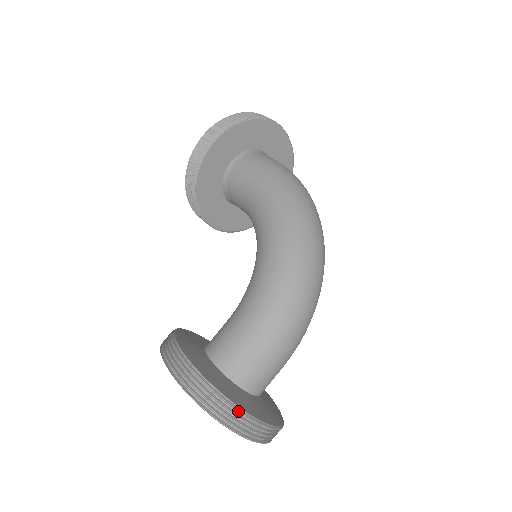
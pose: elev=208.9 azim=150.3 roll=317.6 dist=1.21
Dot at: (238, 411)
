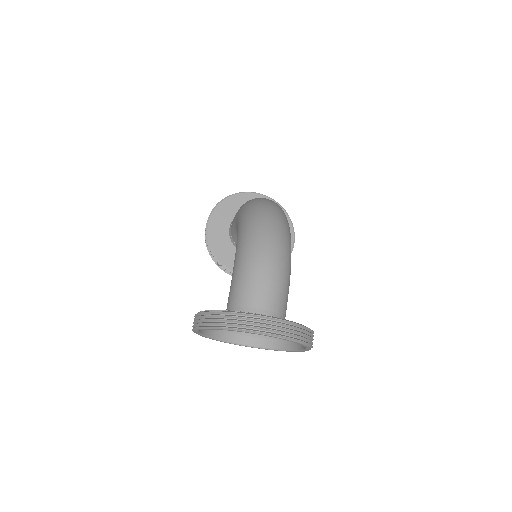
Dot at: (226, 312)
